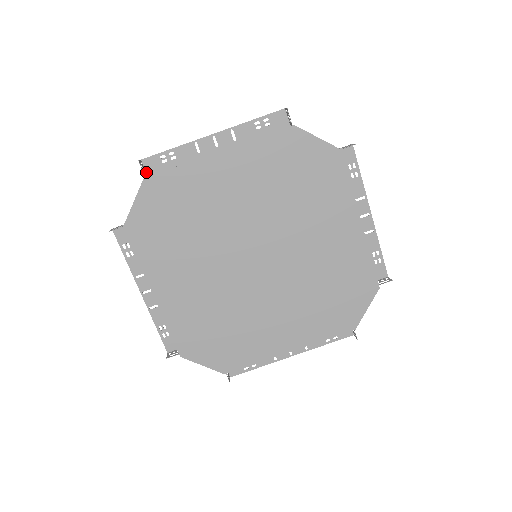
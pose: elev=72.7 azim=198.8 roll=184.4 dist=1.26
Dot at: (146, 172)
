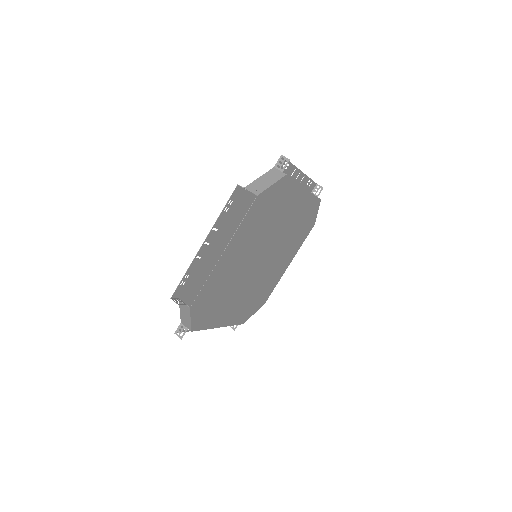
Dot at: (276, 164)
